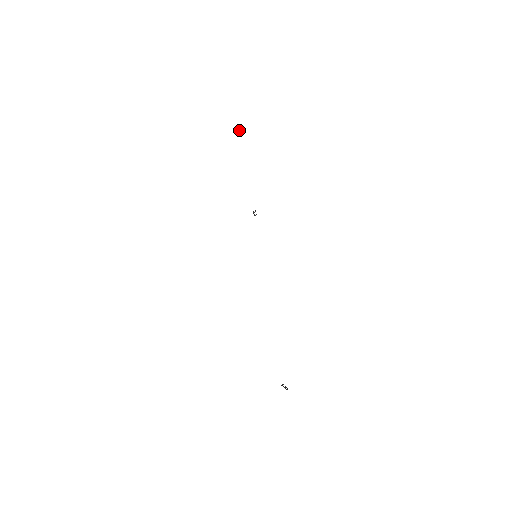
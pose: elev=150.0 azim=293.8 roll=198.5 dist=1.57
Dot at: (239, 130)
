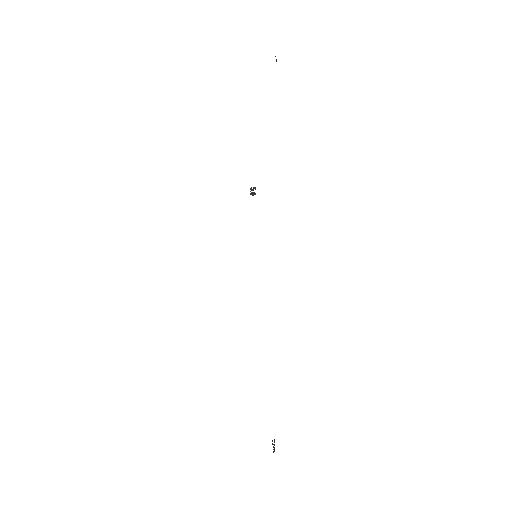
Dot at: occluded
